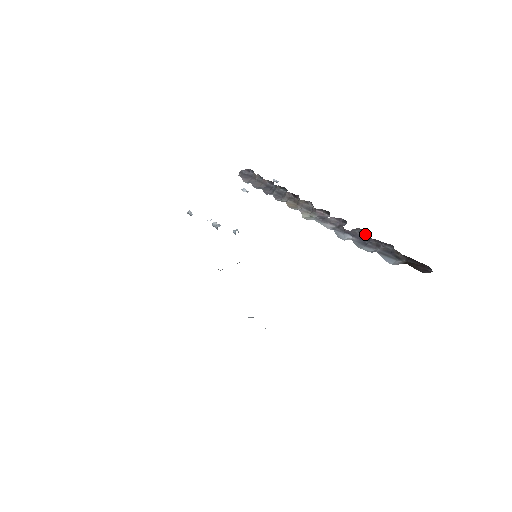
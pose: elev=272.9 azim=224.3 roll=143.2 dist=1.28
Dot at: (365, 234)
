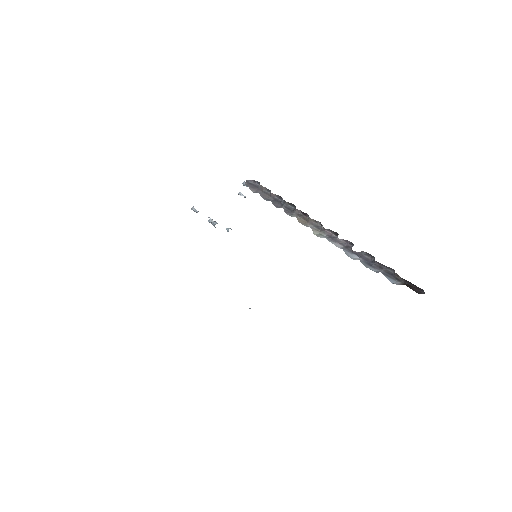
Dot at: (370, 257)
